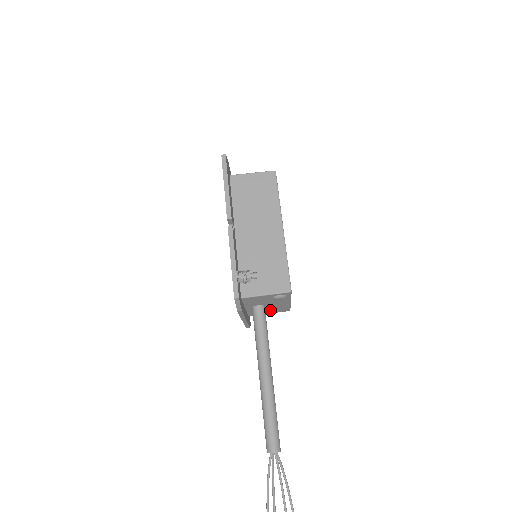
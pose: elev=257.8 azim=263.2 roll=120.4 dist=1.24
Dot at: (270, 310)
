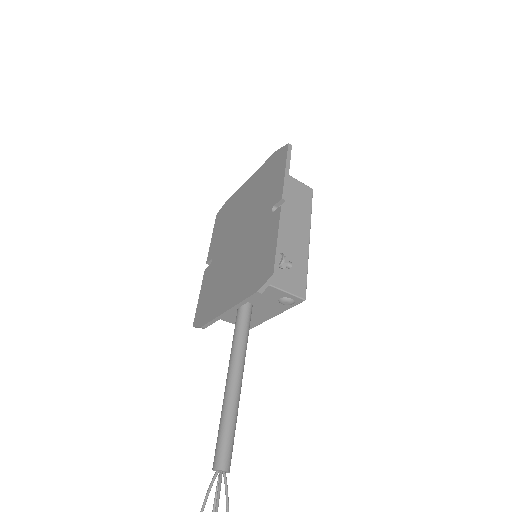
Dot at: occluded
